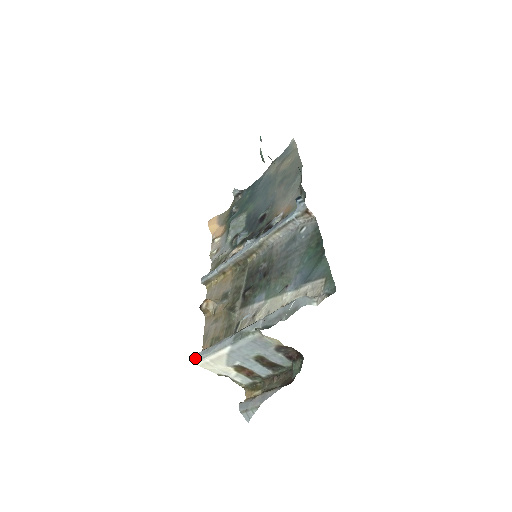
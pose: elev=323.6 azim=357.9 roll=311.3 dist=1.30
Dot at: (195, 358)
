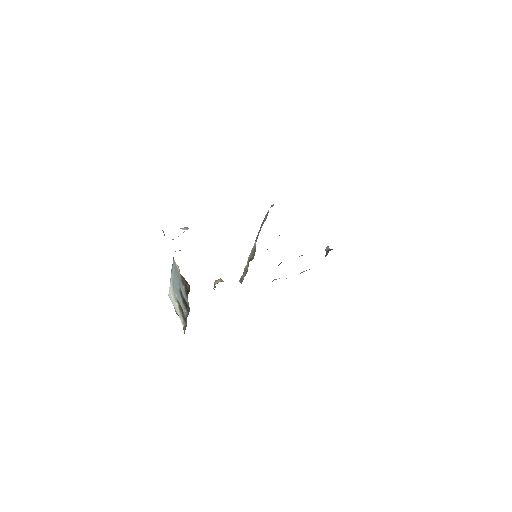
Dot at: occluded
